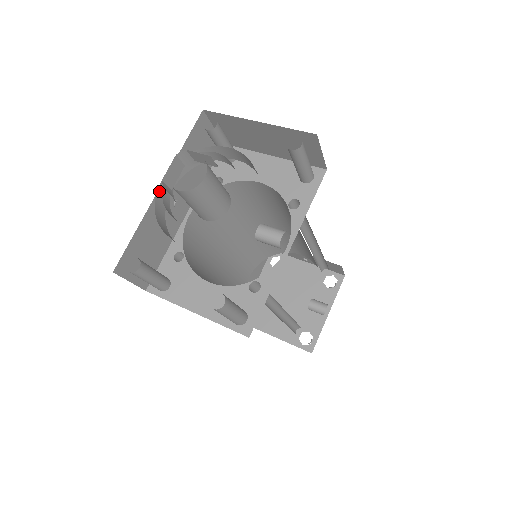
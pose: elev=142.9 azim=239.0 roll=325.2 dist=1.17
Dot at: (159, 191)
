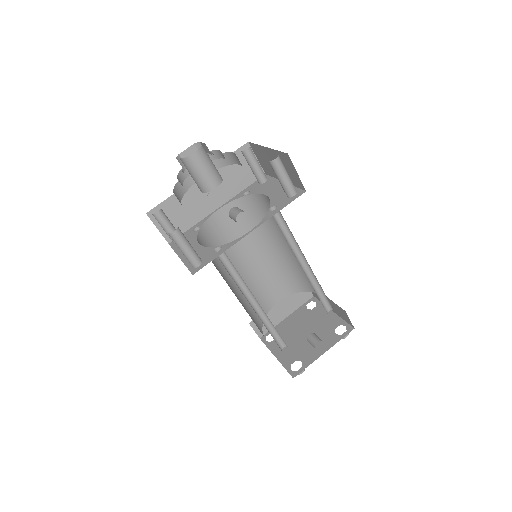
Dot at: occluded
